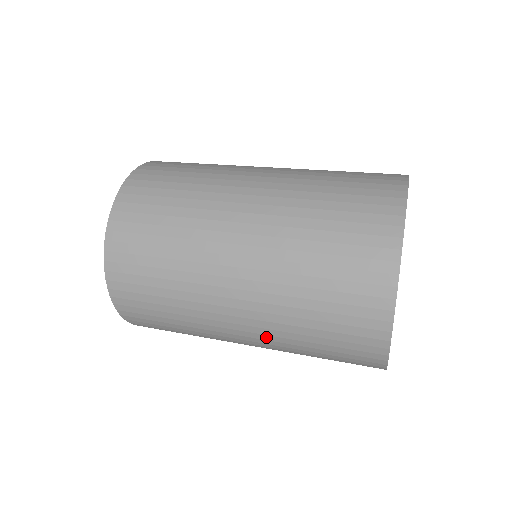
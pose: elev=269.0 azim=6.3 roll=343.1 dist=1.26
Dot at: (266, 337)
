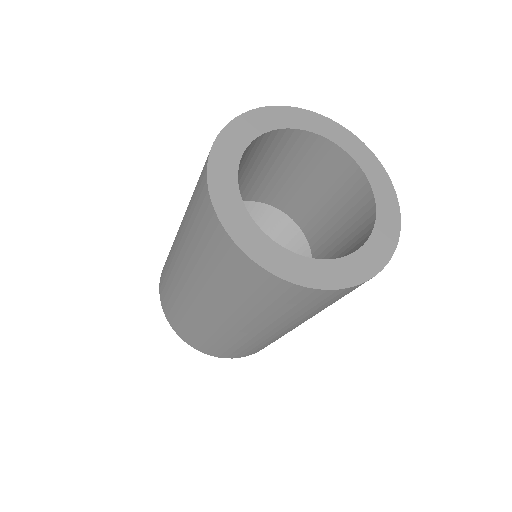
Dot at: (182, 233)
